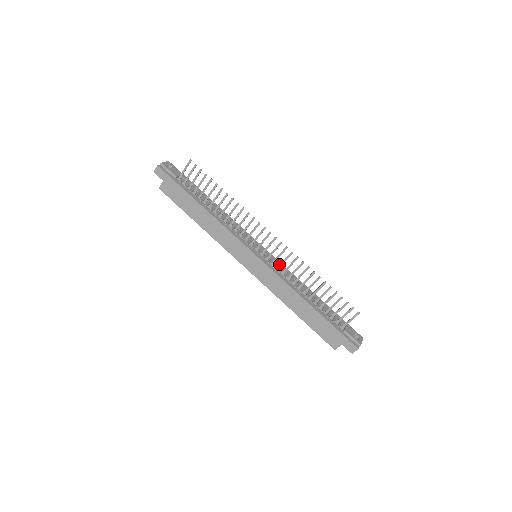
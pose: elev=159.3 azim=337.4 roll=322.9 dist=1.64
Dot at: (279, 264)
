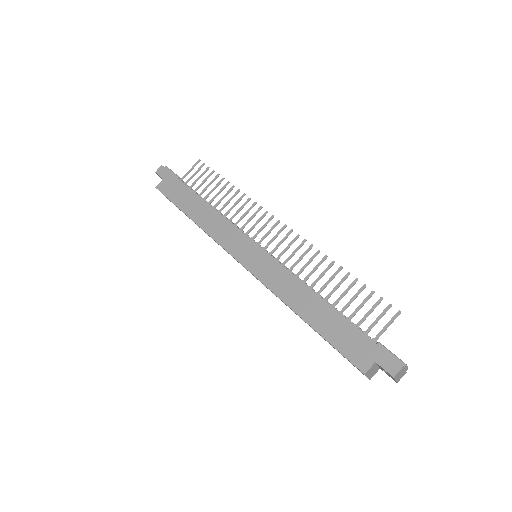
Dot at: occluded
